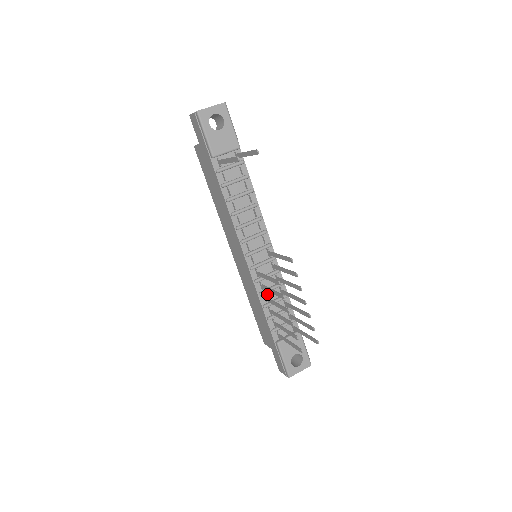
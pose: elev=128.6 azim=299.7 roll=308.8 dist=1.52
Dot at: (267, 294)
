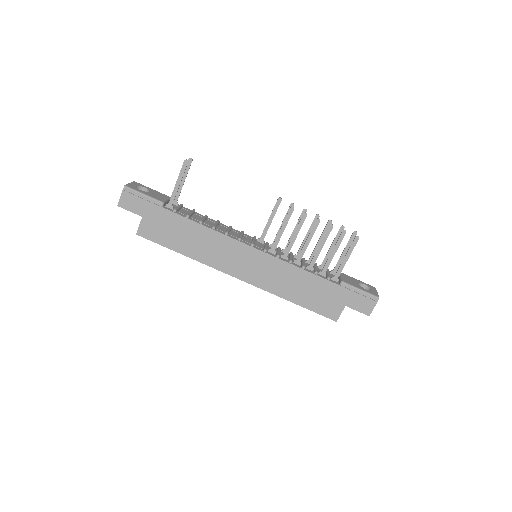
Dot at: (293, 262)
